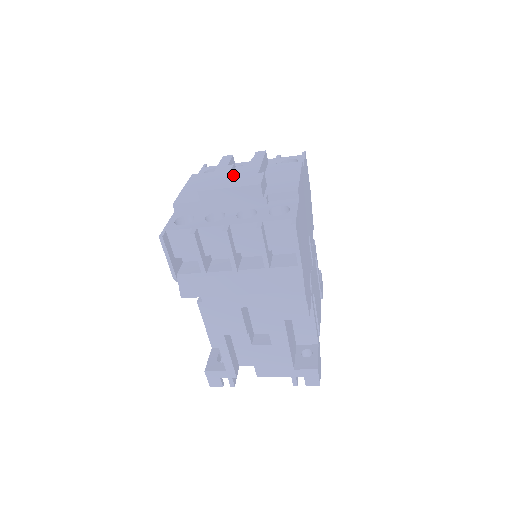
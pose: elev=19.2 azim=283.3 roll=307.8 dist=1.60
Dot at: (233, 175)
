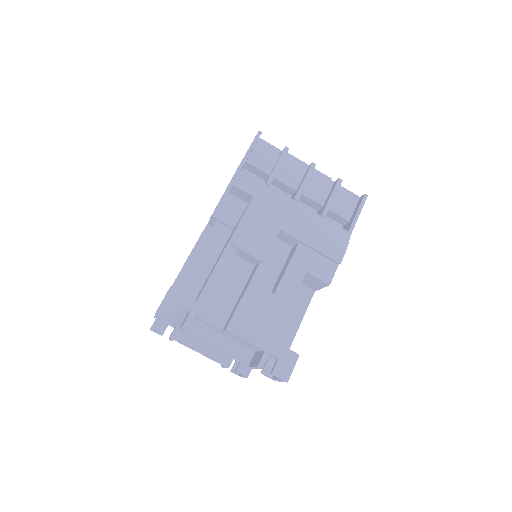
Dot at: occluded
